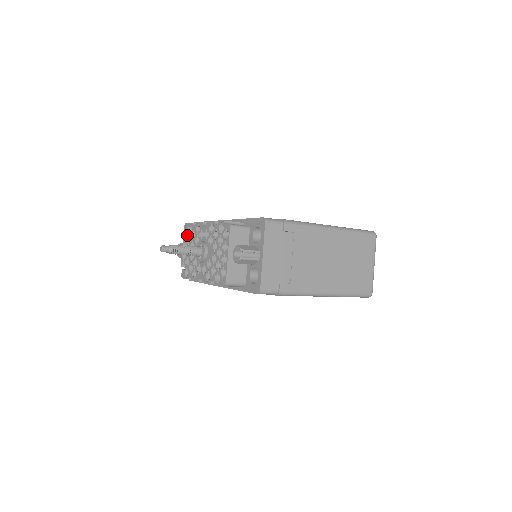
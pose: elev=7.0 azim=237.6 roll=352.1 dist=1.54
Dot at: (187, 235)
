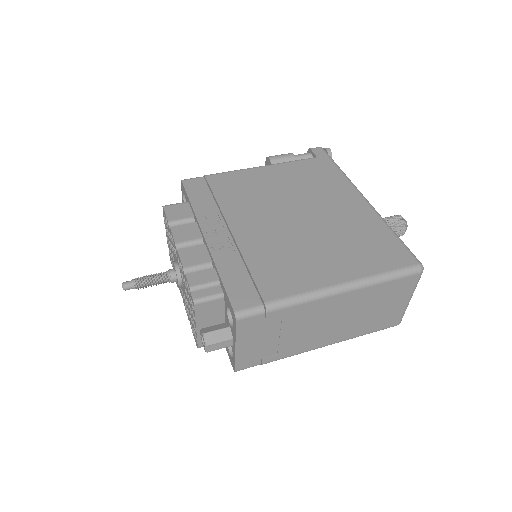
Dot at: (166, 225)
